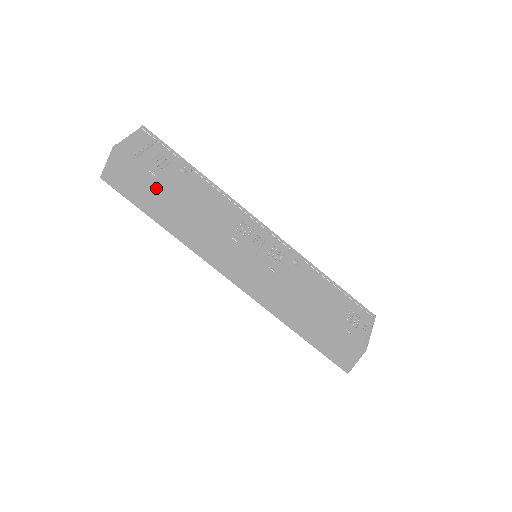
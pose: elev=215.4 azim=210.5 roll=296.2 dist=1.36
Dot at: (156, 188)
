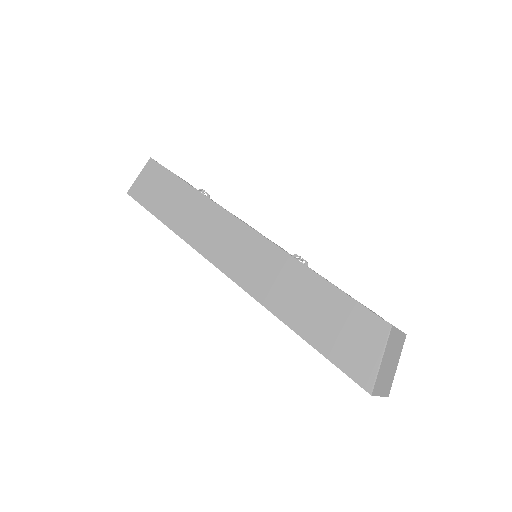
Dot at: (174, 183)
